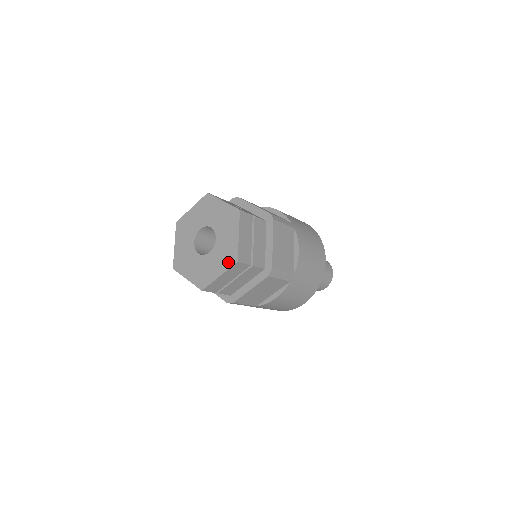
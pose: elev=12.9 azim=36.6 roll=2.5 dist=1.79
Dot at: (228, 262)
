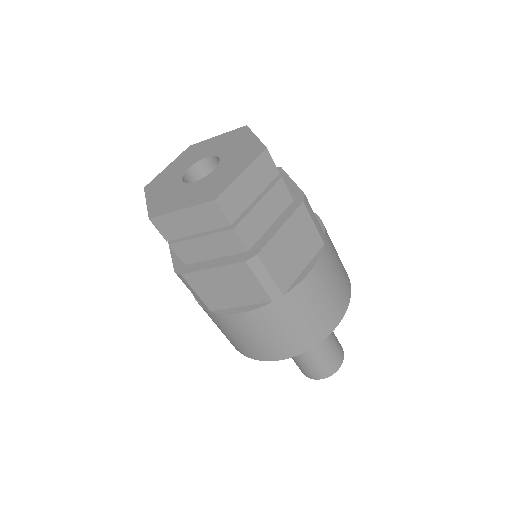
Dot at: (251, 156)
